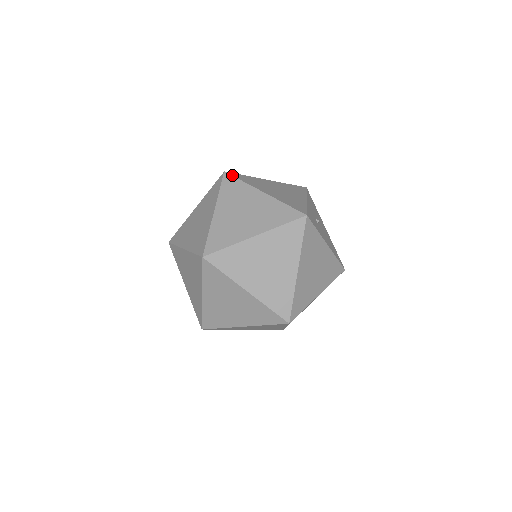
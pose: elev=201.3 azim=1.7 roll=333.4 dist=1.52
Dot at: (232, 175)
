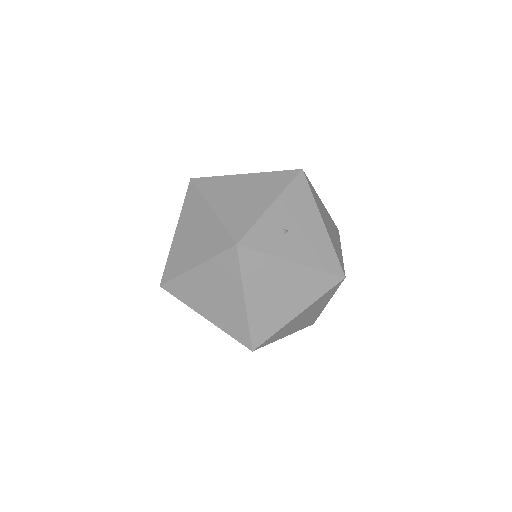
Dot at: (195, 183)
